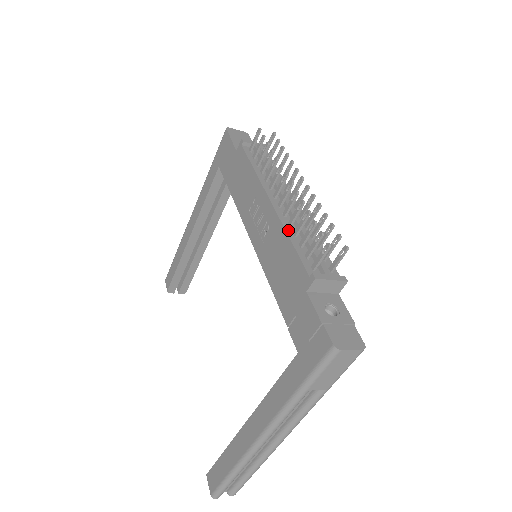
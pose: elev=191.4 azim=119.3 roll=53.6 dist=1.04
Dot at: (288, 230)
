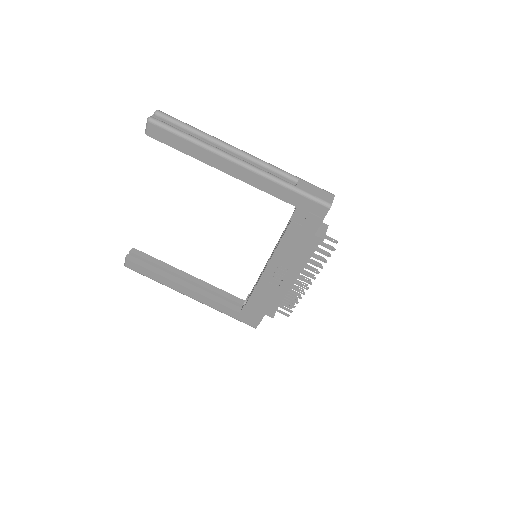
Dot at: (284, 296)
